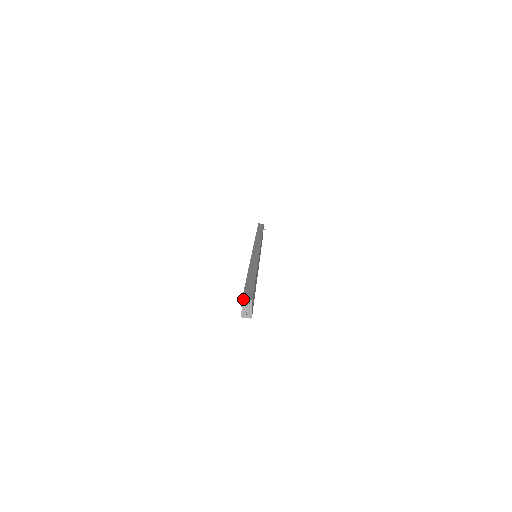
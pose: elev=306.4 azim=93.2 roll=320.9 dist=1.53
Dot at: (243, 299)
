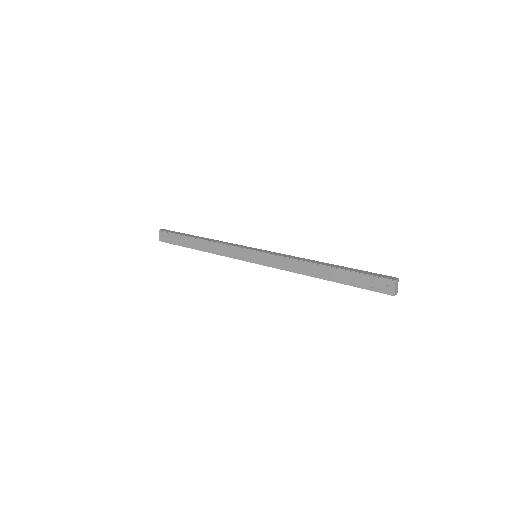
Dot at: (396, 280)
